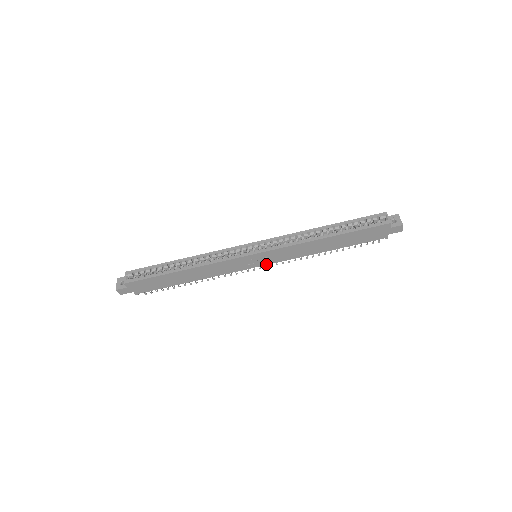
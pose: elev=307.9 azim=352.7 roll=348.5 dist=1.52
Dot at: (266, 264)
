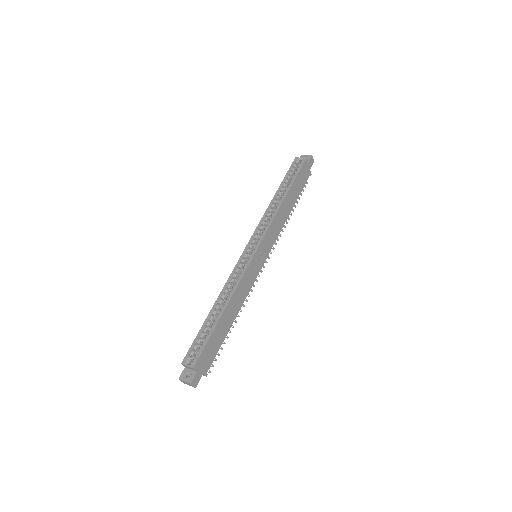
Dot at: (267, 255)
